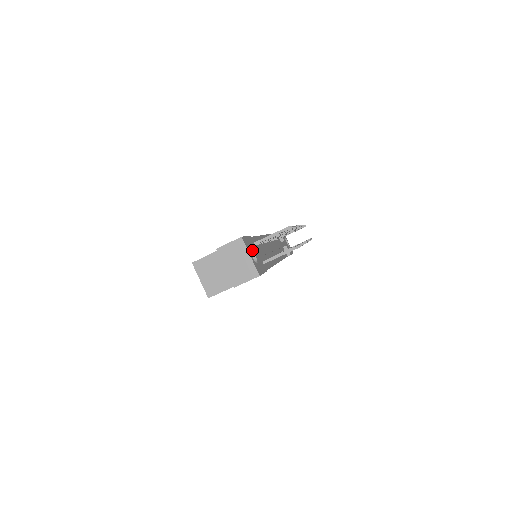
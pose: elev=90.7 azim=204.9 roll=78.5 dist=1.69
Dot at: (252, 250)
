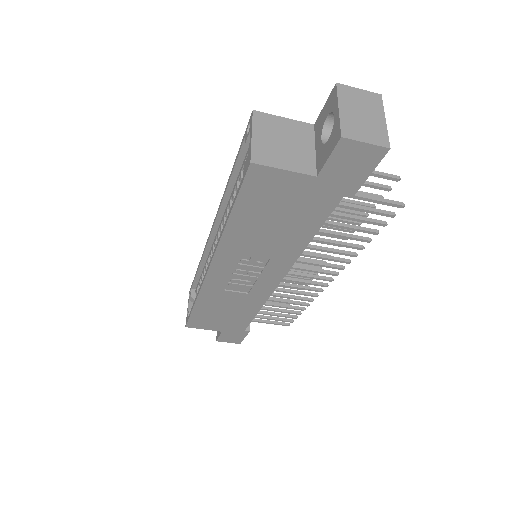
Dot at: occluded
